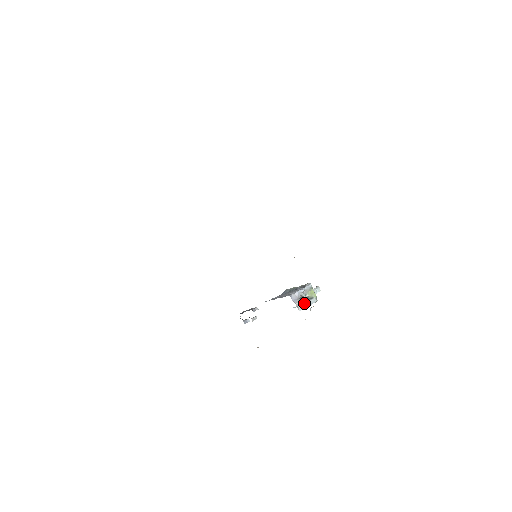
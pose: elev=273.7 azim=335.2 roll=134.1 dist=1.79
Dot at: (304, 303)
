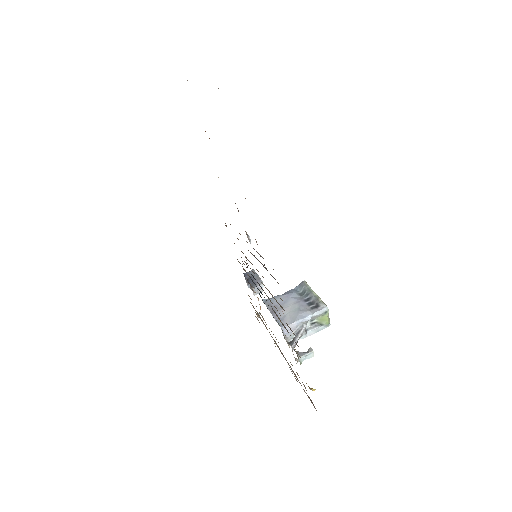
Dot at: occluded
